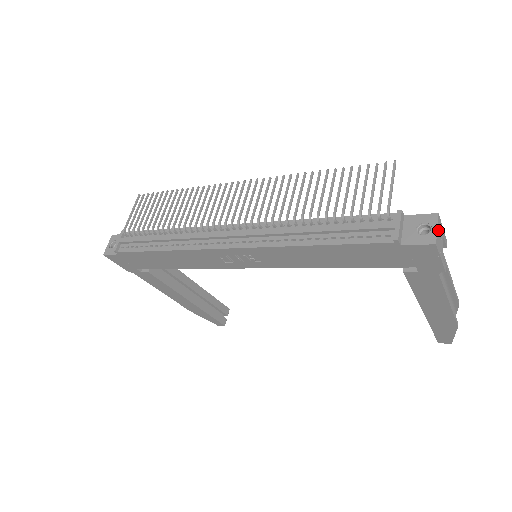
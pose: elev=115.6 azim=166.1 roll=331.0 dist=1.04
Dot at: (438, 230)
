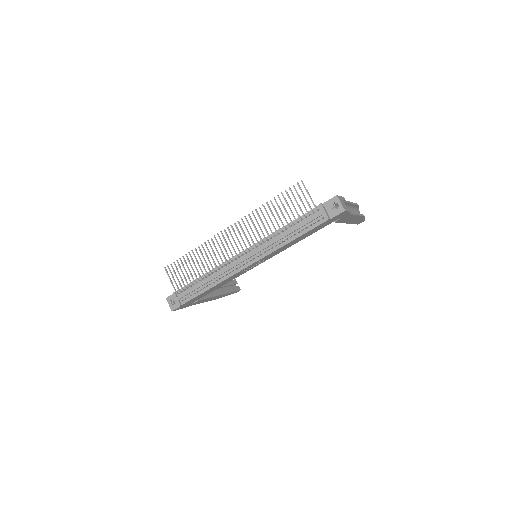
Dot at: (341, 202)
